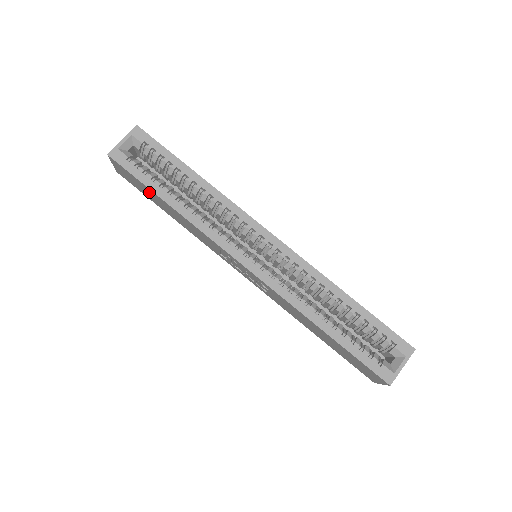
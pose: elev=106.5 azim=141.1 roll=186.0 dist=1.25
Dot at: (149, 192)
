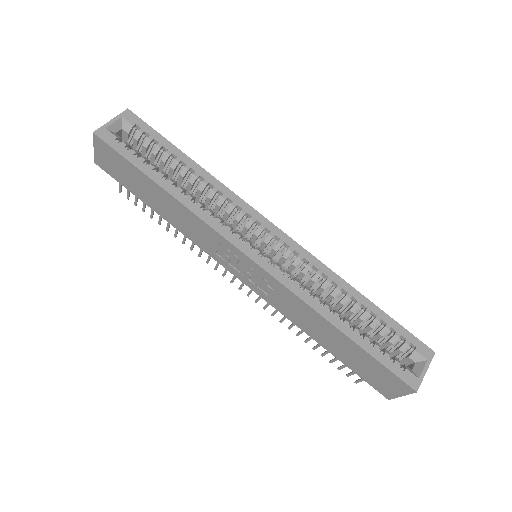
Dot at: (138, 178)
